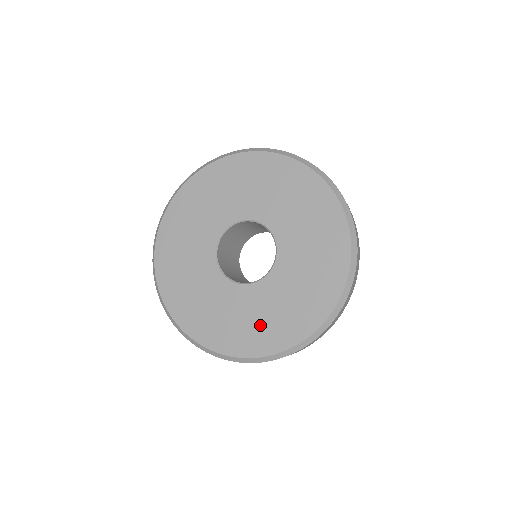
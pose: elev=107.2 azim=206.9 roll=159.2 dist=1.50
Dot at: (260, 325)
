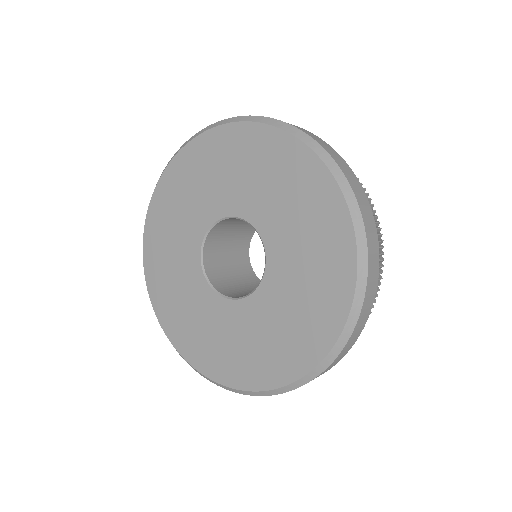
Dot at: (214, 345)
